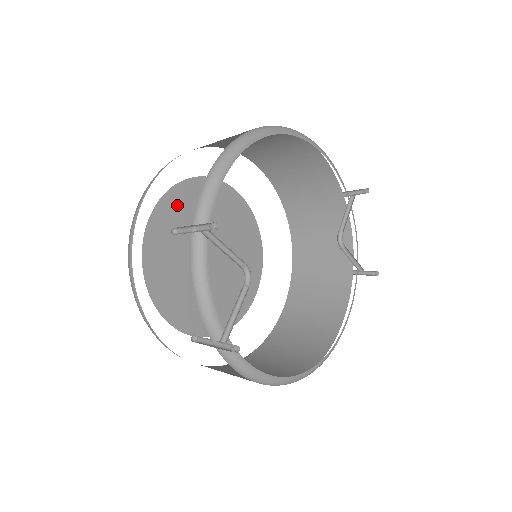
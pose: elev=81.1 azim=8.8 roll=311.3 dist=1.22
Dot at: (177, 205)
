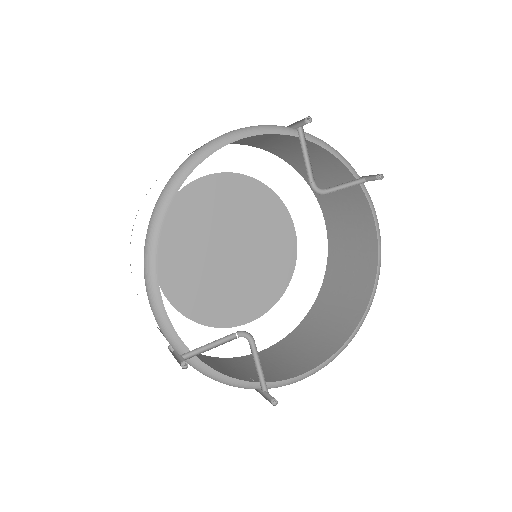
Dot at: (169, 252)
